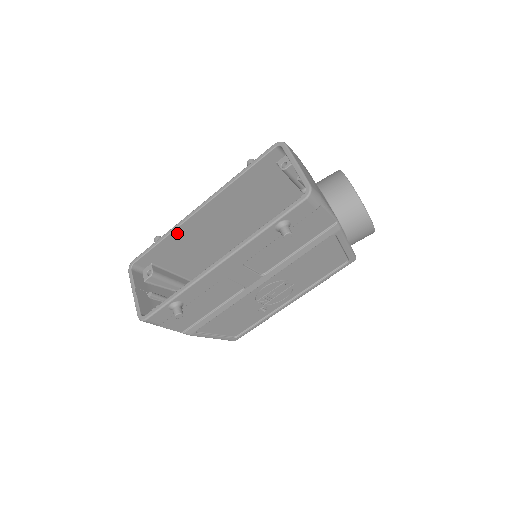
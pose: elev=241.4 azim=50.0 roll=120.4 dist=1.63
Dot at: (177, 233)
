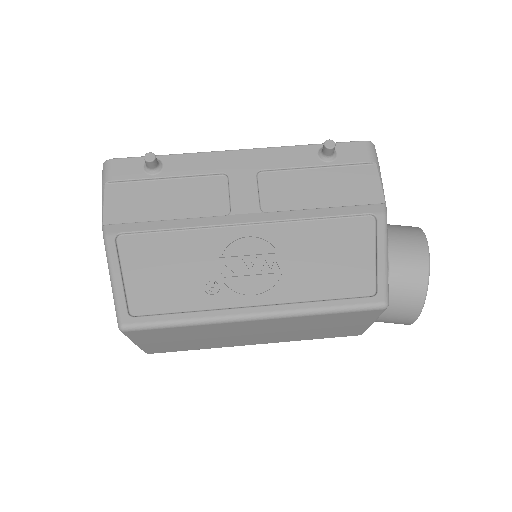
Dot at: occluded
